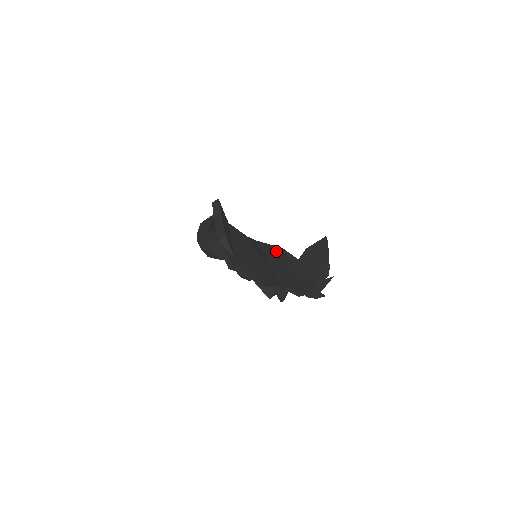
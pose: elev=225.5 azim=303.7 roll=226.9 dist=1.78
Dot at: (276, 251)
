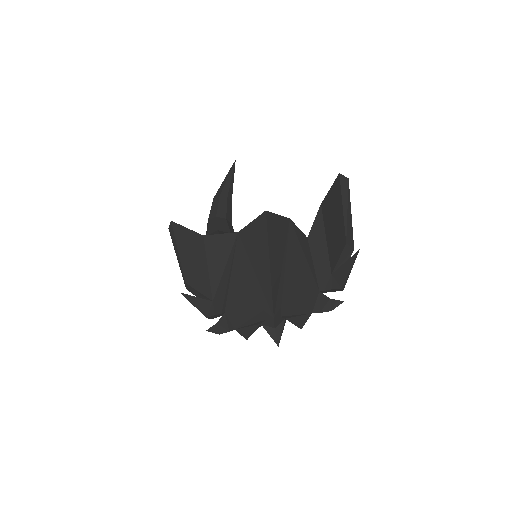
Dot at: (282, 230)
